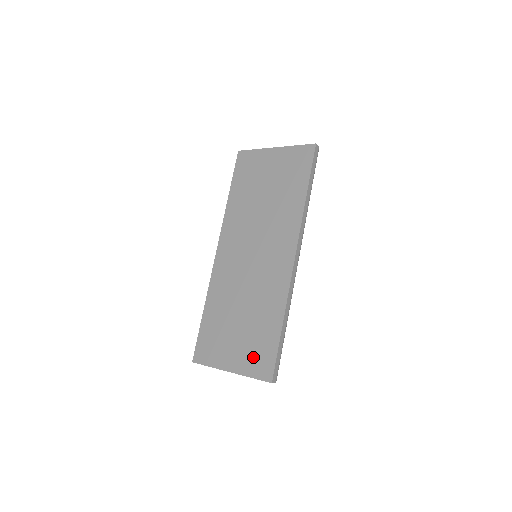
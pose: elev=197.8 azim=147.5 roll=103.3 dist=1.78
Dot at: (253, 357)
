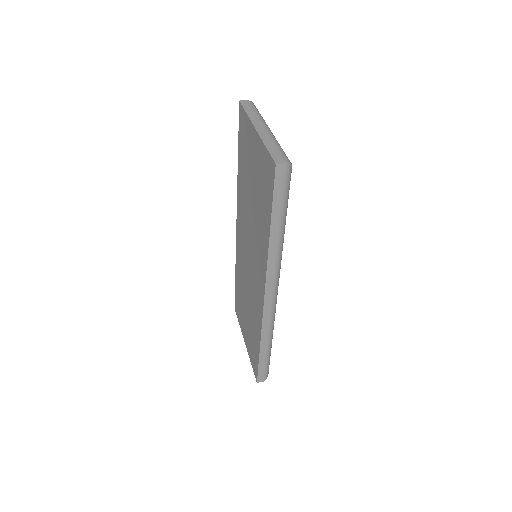
Dot at: (251, 350)
